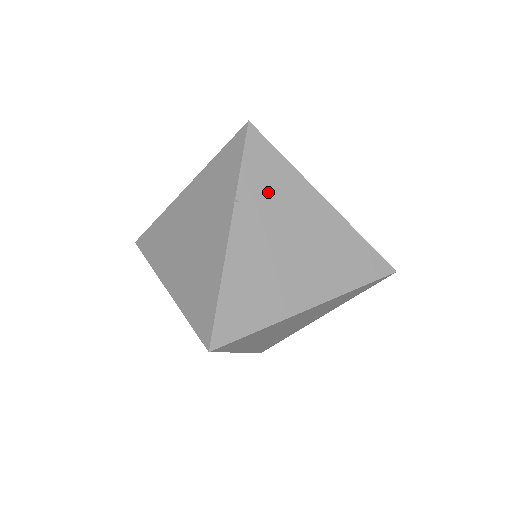
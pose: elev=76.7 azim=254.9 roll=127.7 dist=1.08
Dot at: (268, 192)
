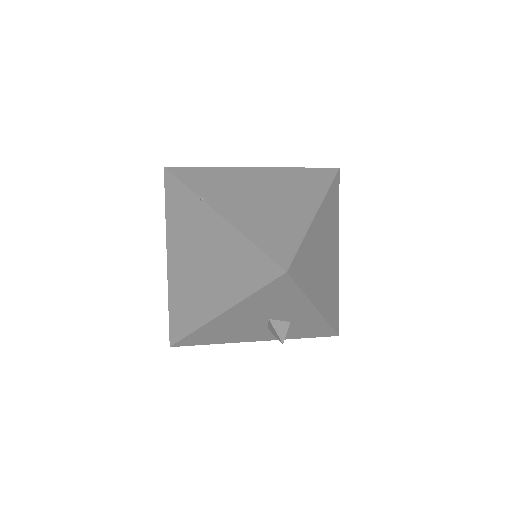
Dot at: (216, 185)
